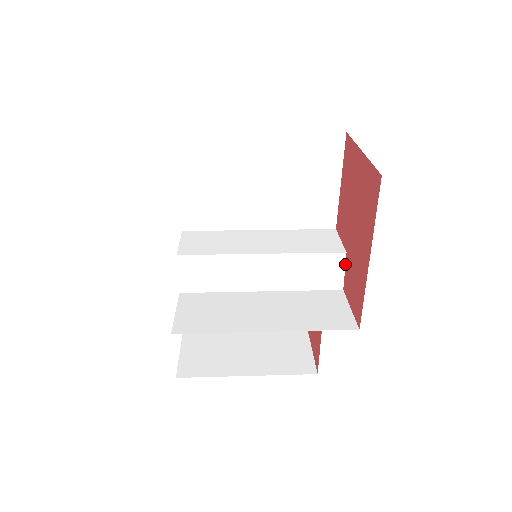
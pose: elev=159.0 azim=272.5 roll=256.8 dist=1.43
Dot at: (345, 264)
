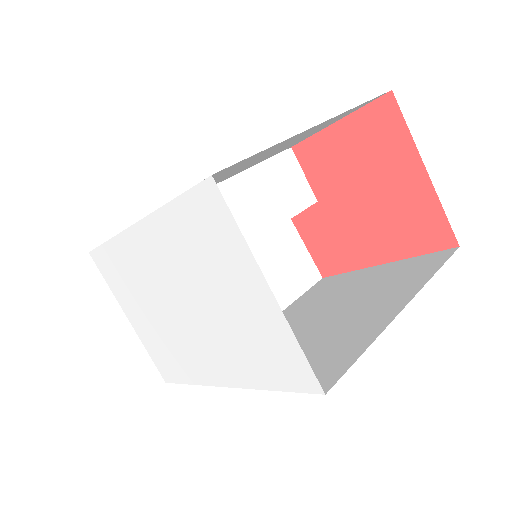
Dot at: (309, 207)
